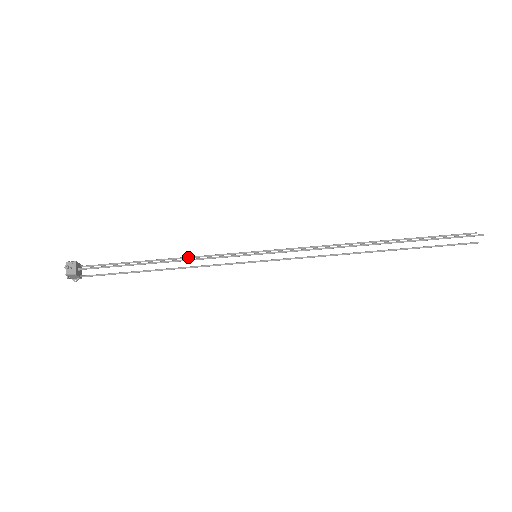
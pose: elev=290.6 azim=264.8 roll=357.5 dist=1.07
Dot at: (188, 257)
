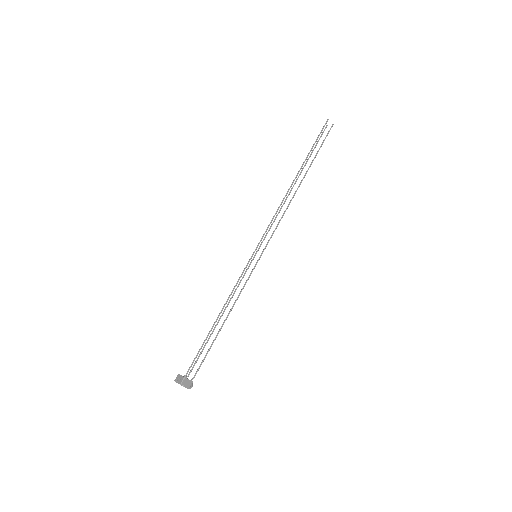
Dot at: (229, 301)
